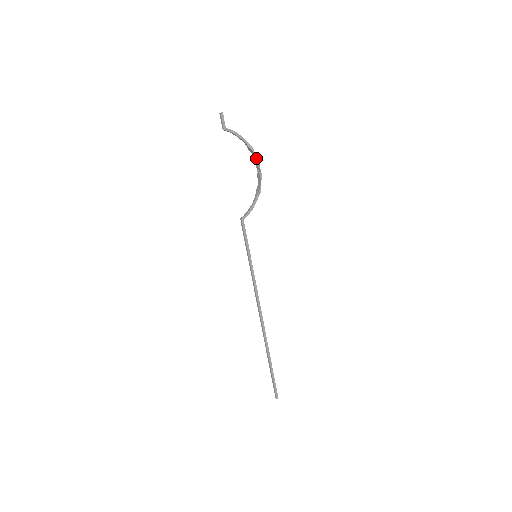
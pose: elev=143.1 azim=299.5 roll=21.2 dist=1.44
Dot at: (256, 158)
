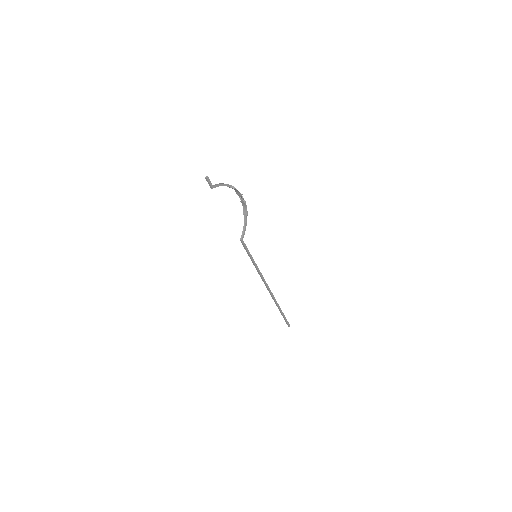
Dot at: (238, 192)
